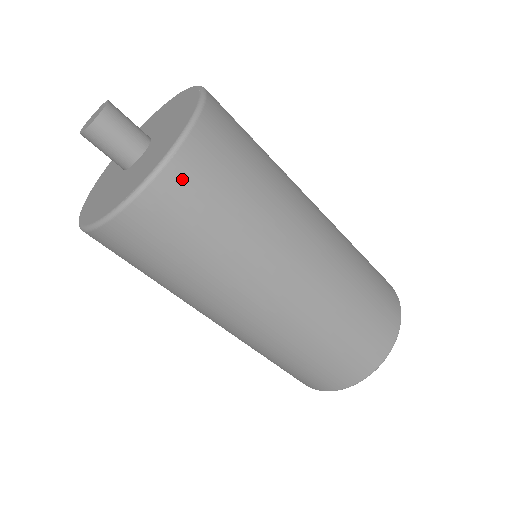
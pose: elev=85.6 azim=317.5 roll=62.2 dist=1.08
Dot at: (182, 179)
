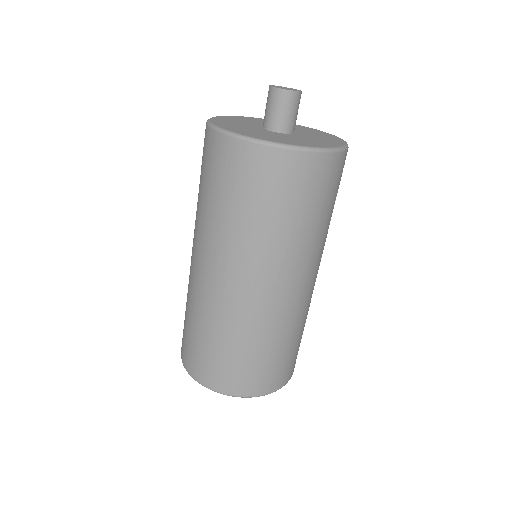
Dot at: (282, 164)
